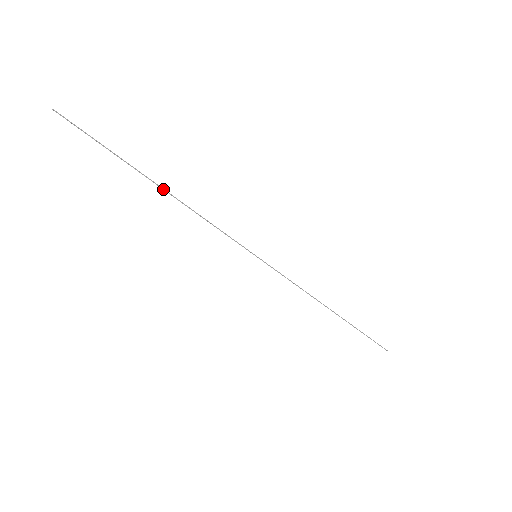
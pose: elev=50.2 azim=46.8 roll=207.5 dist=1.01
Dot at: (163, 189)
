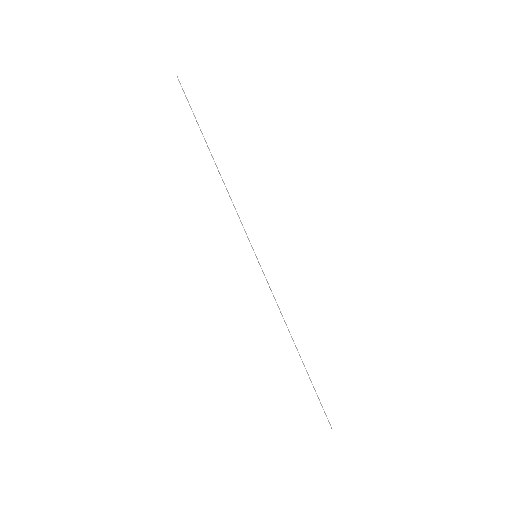
Dot at: occluded
